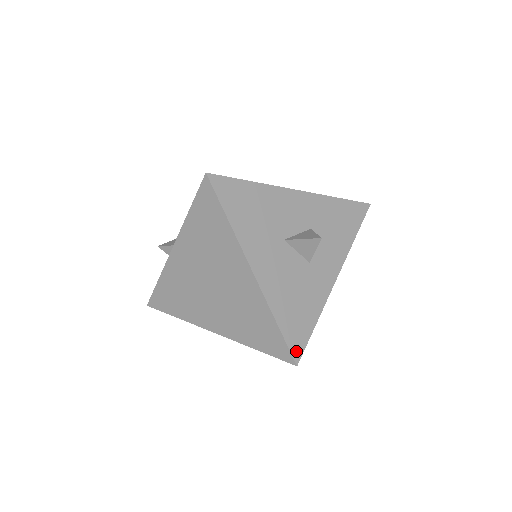
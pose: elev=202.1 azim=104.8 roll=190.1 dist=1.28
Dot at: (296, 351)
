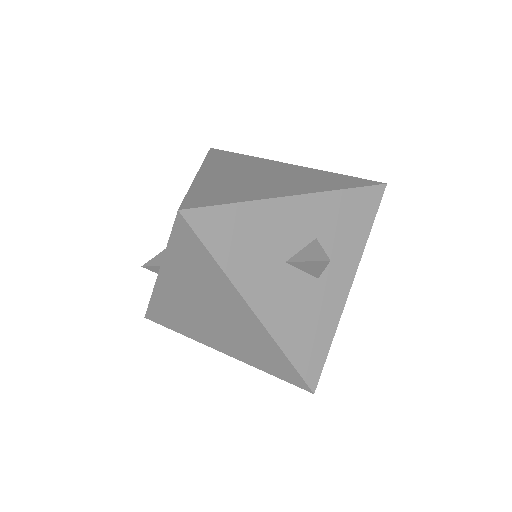
Dot at: (311, 379)
